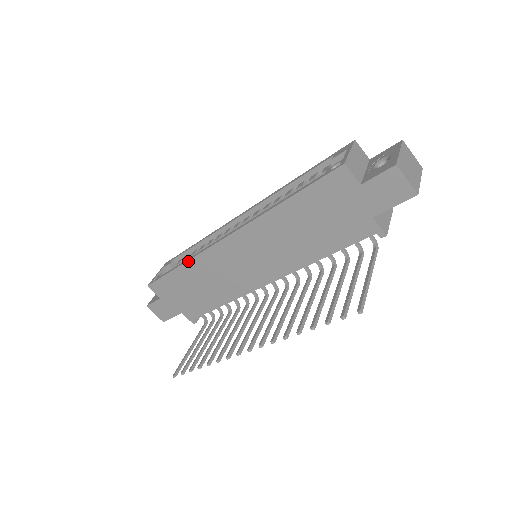
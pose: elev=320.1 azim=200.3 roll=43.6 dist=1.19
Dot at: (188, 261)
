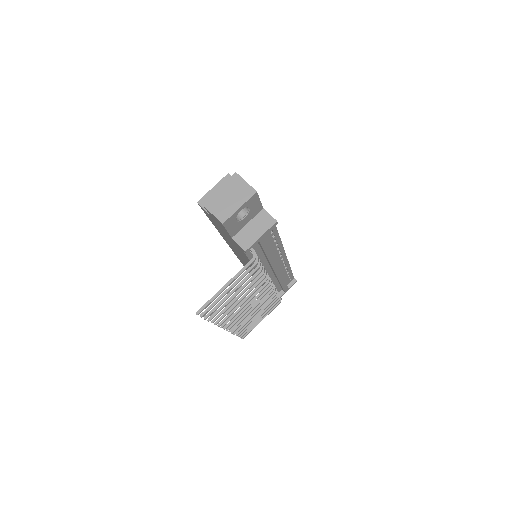
Dot at: (238, 258)
